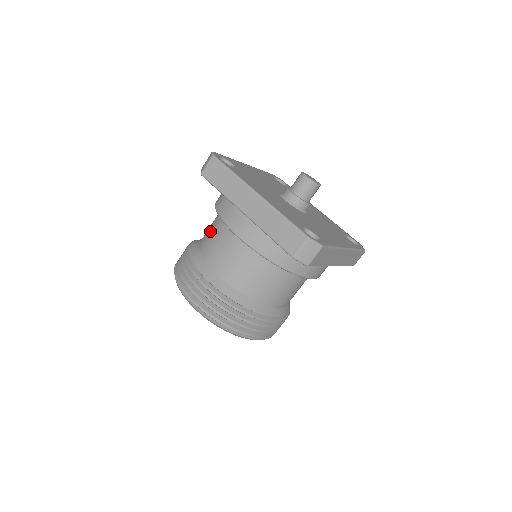
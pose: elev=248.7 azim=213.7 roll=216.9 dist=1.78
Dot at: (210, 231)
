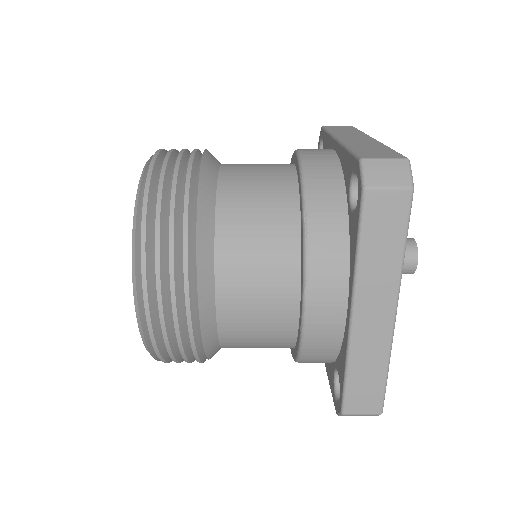
Dot at: (258, 223)
